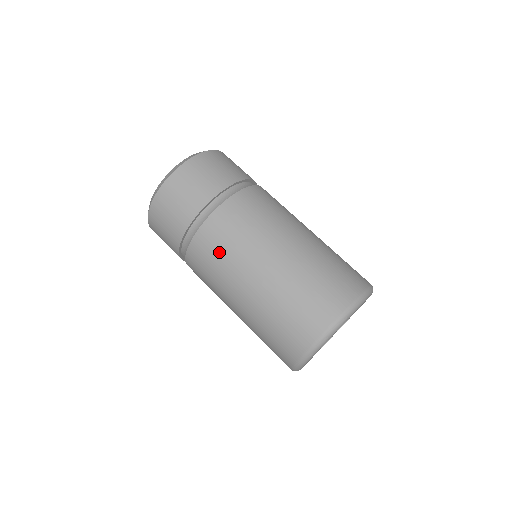
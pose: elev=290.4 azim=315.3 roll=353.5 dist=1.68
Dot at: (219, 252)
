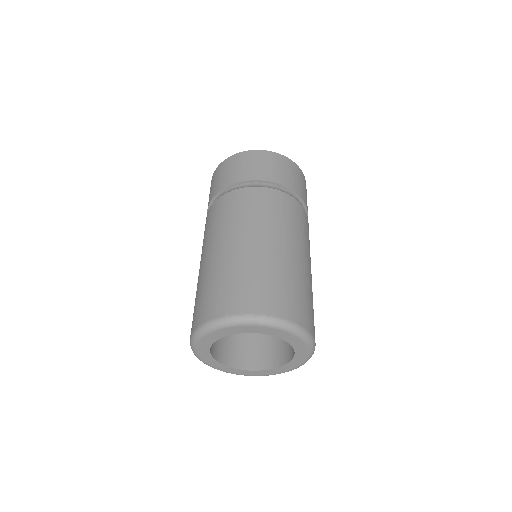
Dot at: (221, 216)
